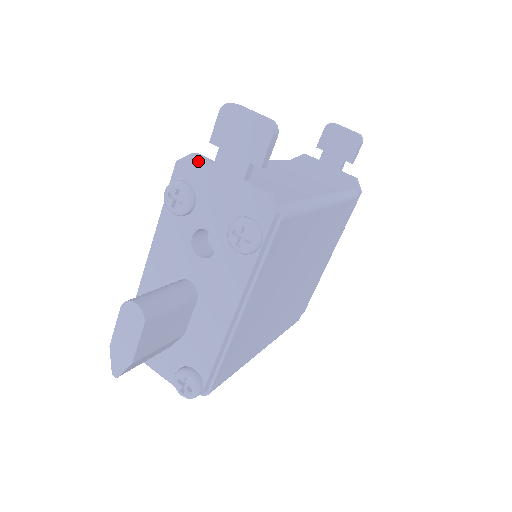
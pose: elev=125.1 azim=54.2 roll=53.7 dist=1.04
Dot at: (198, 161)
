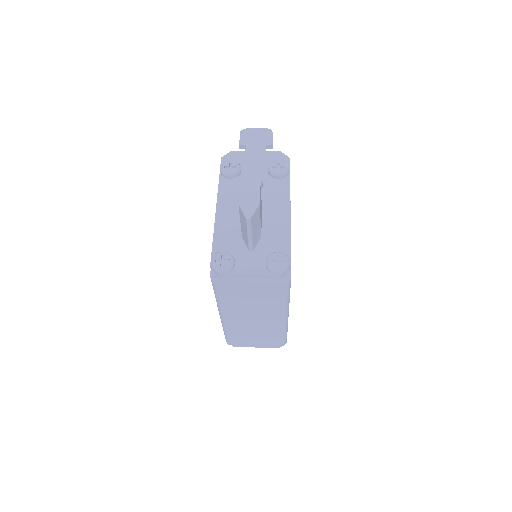
Dot at: (235, 153)
